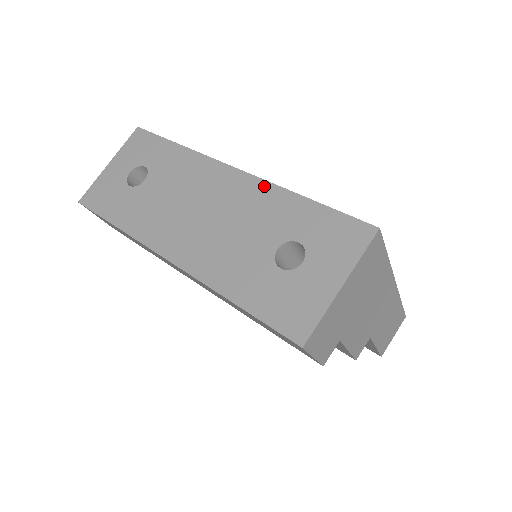
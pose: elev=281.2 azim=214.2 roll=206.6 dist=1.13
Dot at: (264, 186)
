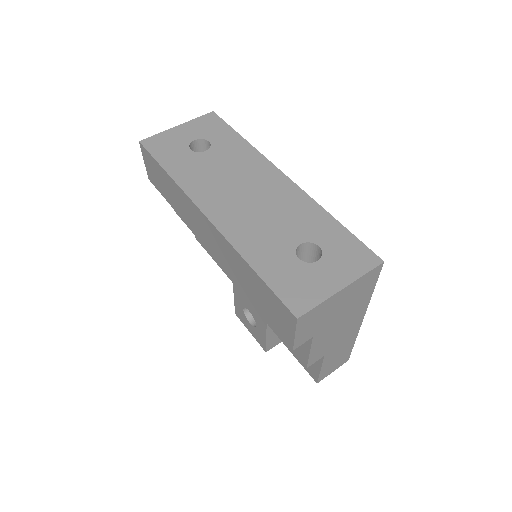
Dot at: (305, 197)
